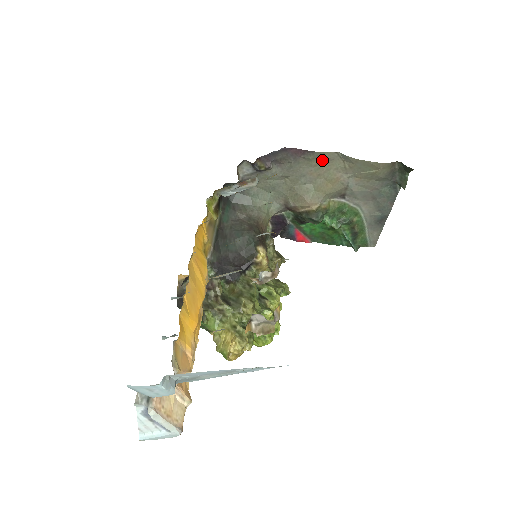
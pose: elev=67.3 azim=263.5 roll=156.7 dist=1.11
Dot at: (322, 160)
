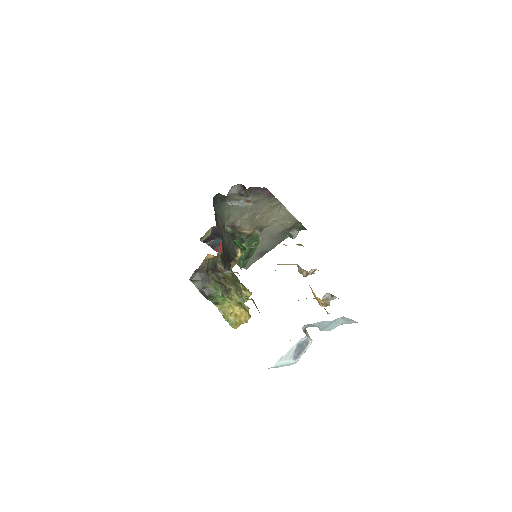
Dot at: (273, 204)
